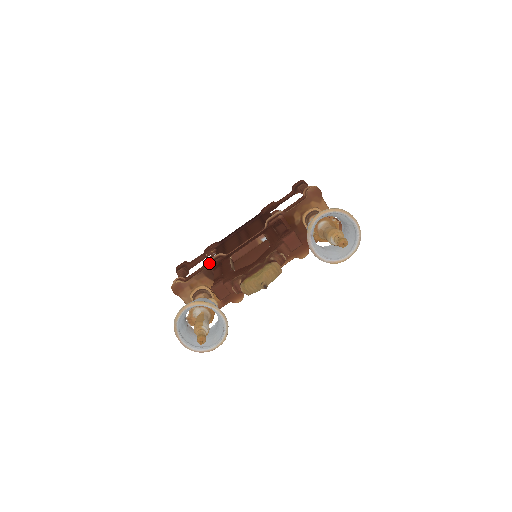
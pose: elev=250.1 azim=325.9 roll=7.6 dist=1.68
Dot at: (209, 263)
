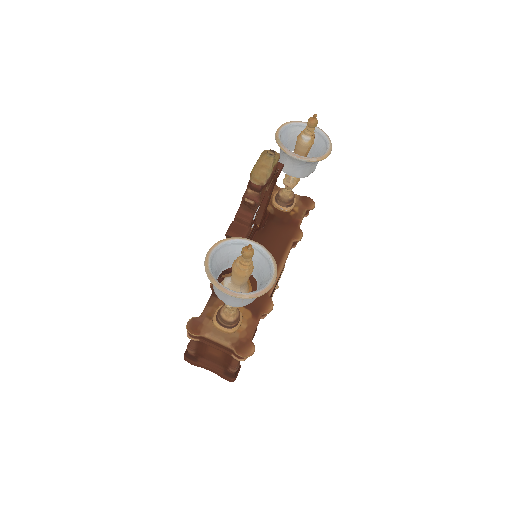
Dot at: occluded
